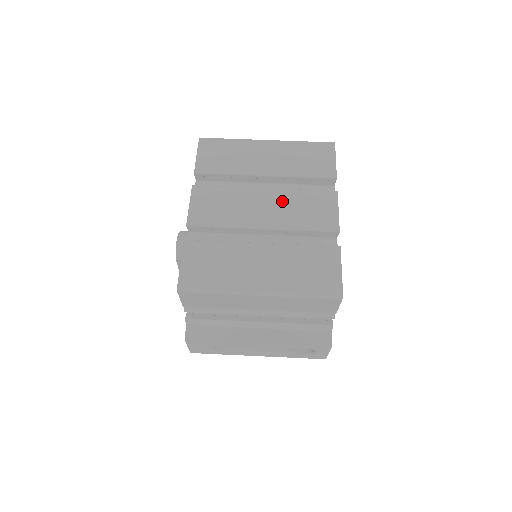
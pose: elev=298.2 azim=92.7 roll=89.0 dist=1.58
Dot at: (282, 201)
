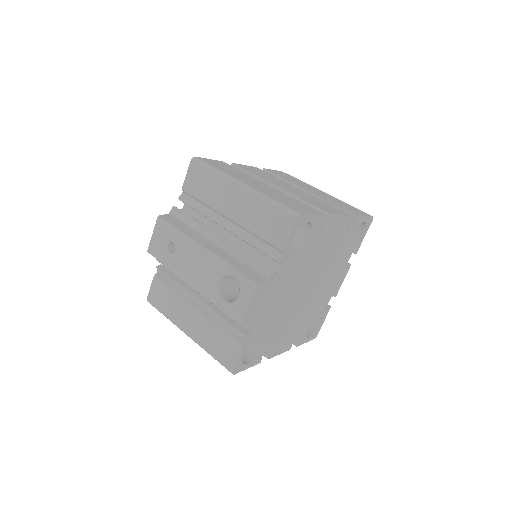
Dot at: (306, 195)
